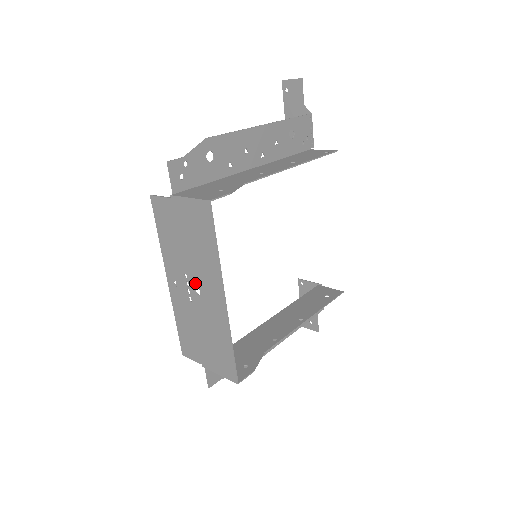
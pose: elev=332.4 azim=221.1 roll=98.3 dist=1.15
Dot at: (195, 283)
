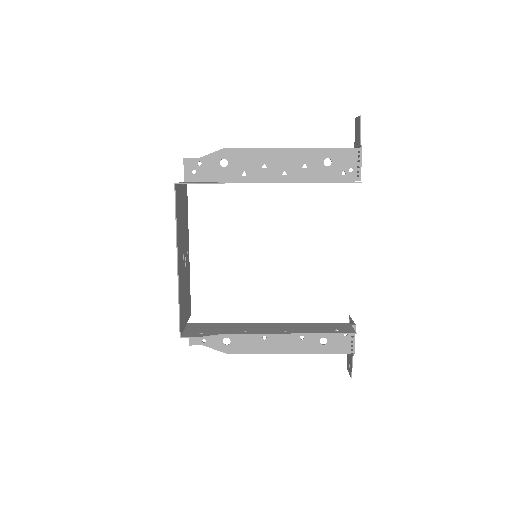
Dot at: (182, 250)
